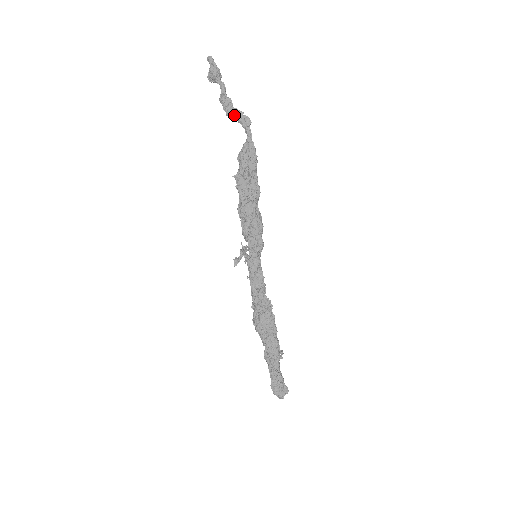
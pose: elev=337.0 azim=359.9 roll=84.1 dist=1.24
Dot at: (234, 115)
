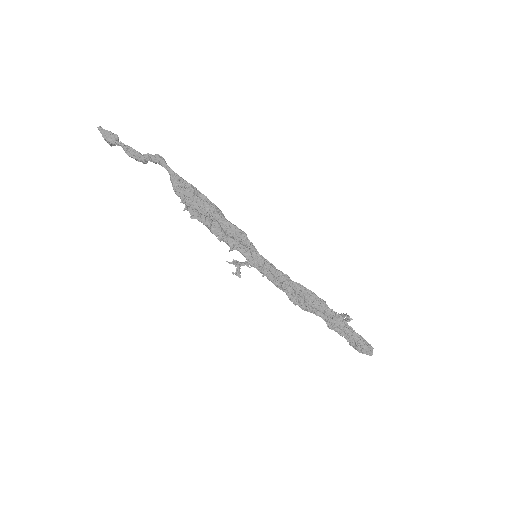
Dot at: (147, 160)
